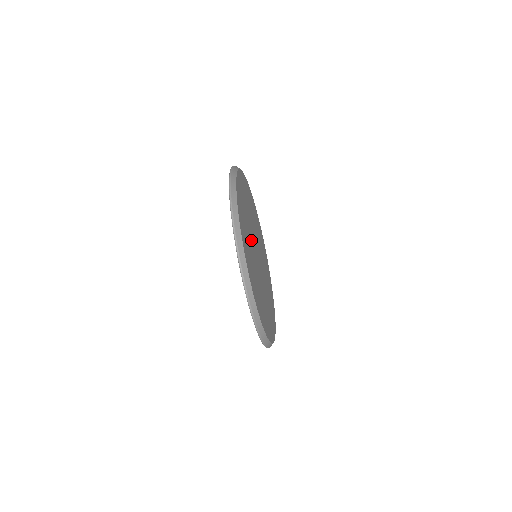
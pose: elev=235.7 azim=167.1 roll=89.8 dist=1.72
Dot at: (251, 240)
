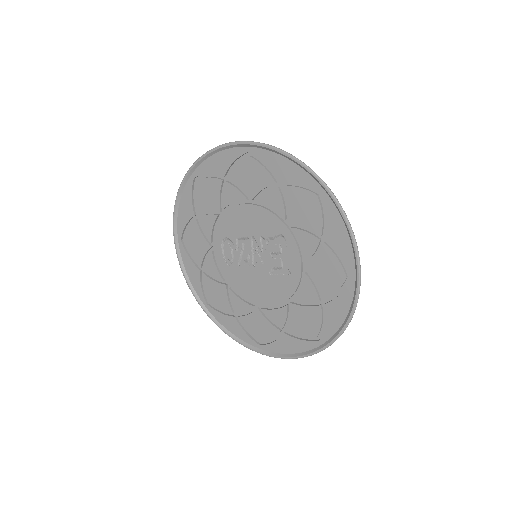
Dot at: (271, 224)
